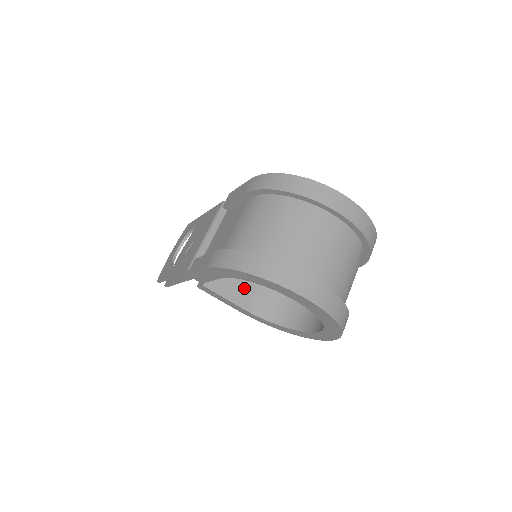
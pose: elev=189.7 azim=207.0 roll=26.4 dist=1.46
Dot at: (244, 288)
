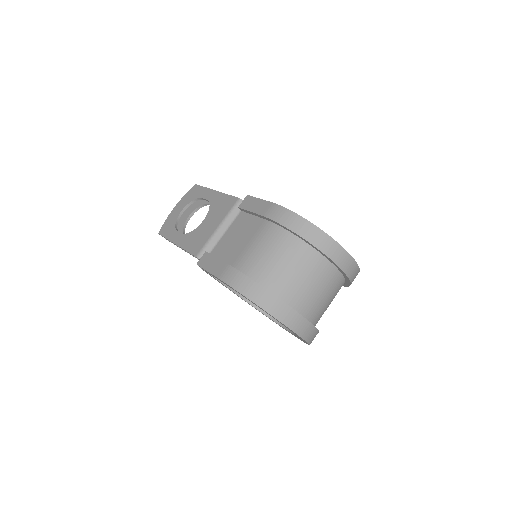
Dot at: occluded
